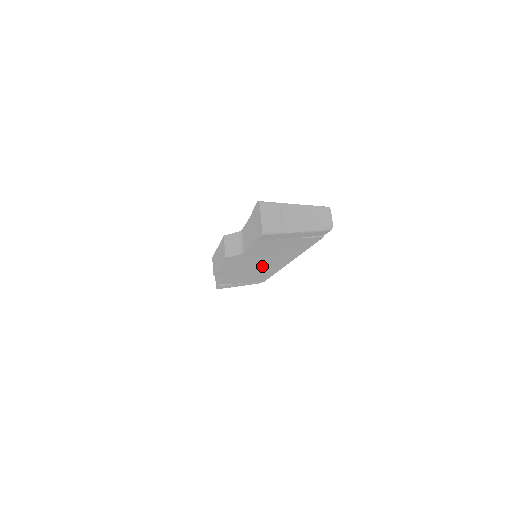
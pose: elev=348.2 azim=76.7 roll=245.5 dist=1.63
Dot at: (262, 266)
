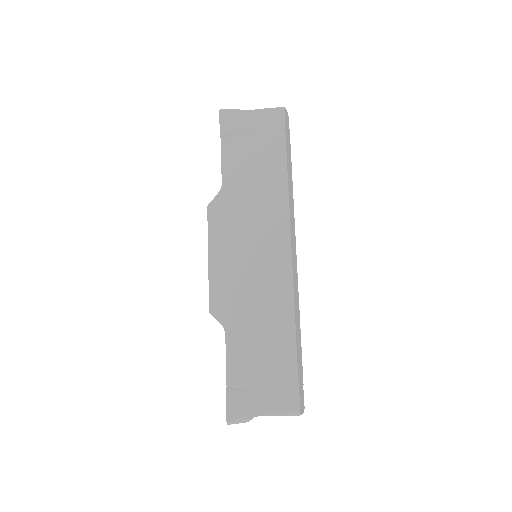
Dot at: (260, 259)
